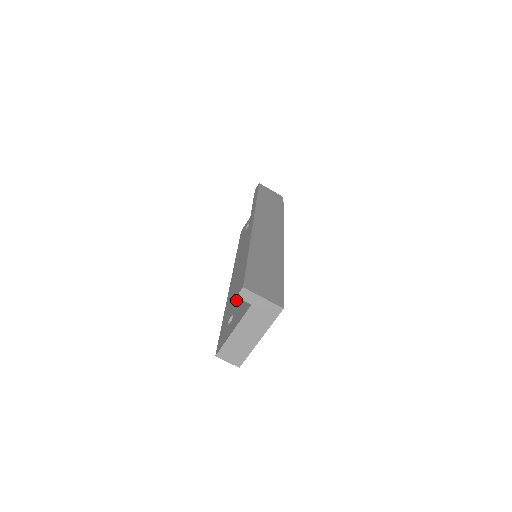
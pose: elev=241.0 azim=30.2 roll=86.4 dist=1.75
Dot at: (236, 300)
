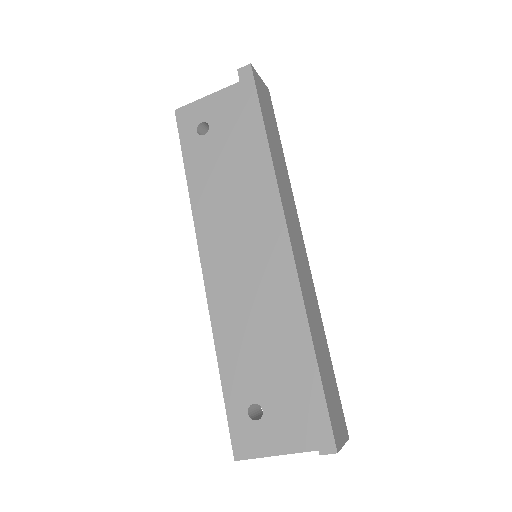
Dot at: (257, 374)
